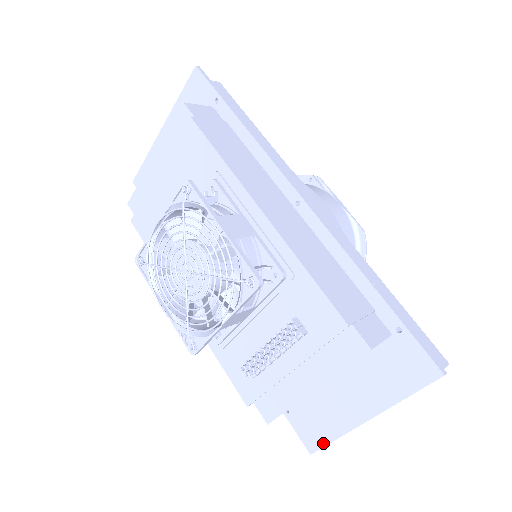
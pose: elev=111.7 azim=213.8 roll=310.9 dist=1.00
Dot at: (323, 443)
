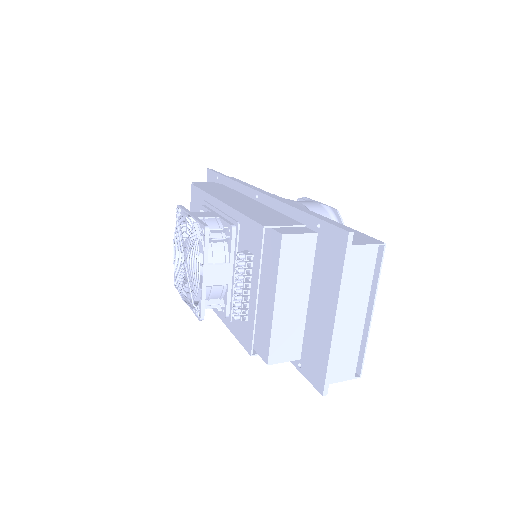
Dot at: (324, 374)
